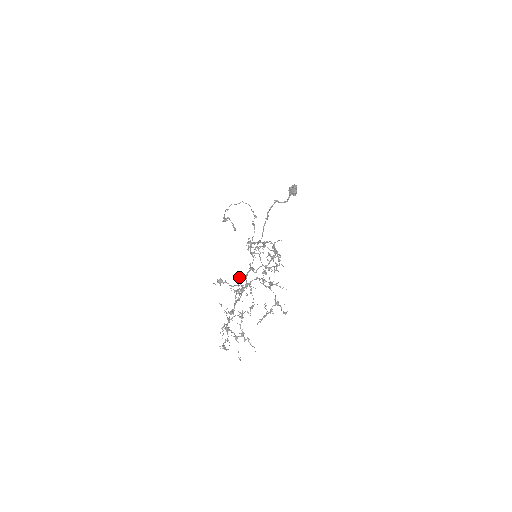
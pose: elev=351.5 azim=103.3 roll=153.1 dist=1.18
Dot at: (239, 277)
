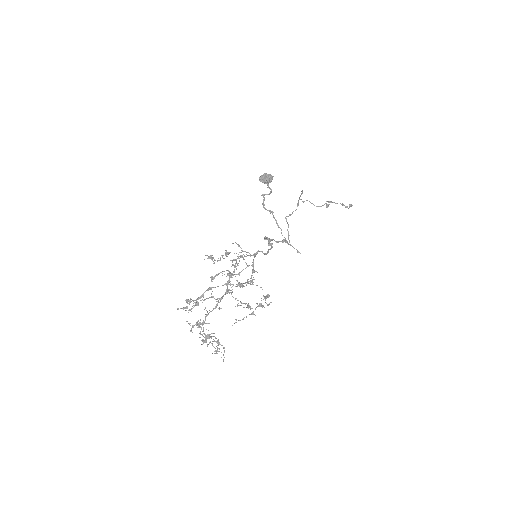
Dot at: occluded
